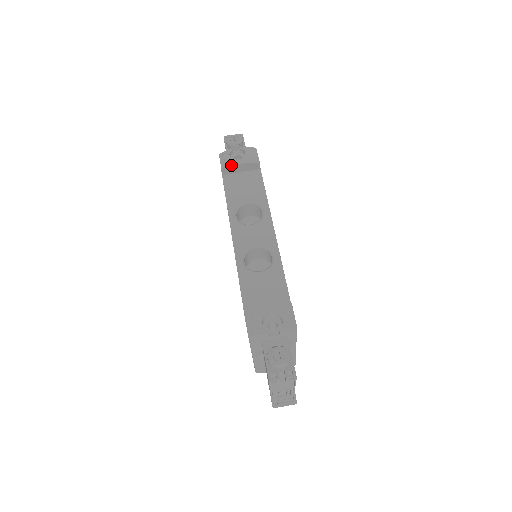
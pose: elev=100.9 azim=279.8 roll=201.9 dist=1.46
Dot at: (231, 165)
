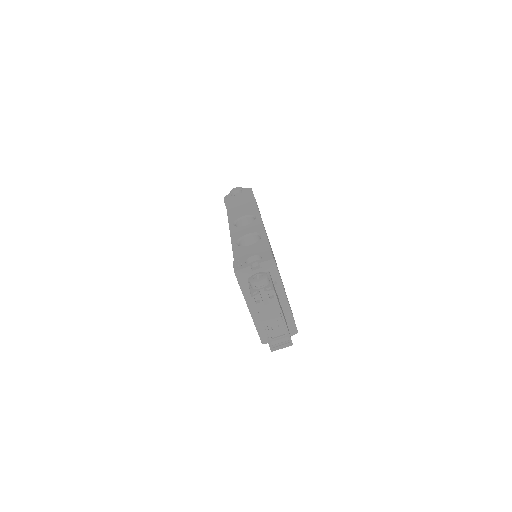
Dot at: (231, 199)
